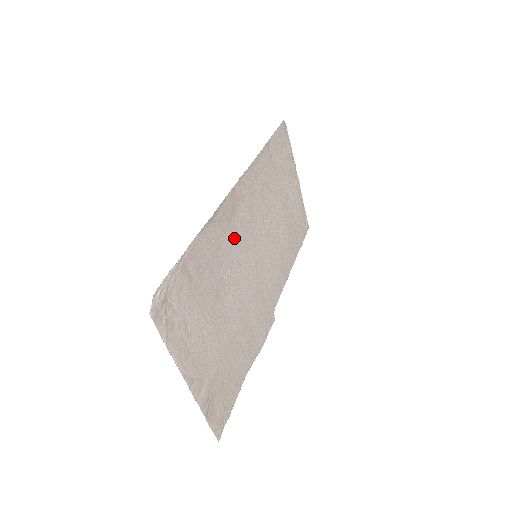
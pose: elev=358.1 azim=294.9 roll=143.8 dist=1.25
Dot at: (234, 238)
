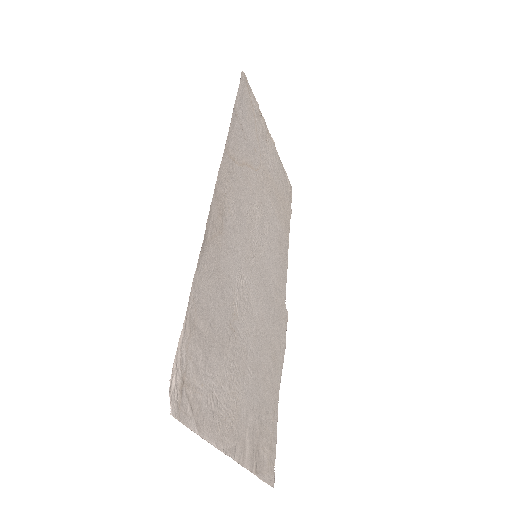
Dot at: (231, 250)
